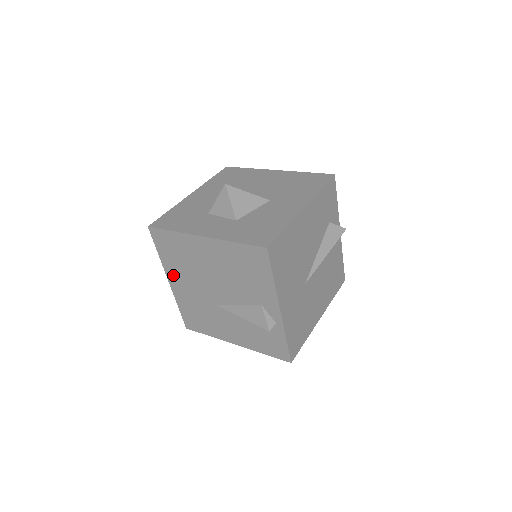
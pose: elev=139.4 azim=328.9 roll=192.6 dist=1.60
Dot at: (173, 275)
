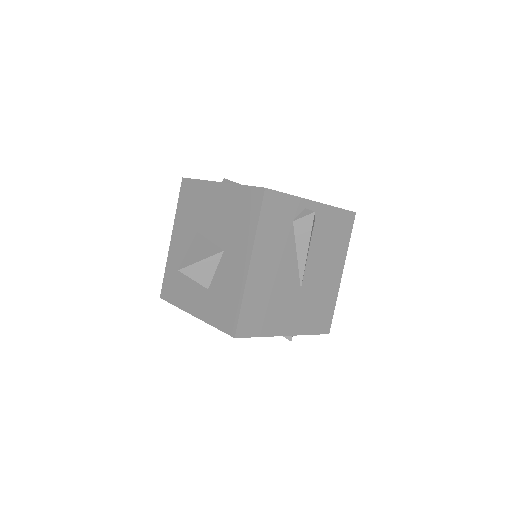
Dot at: occluded
